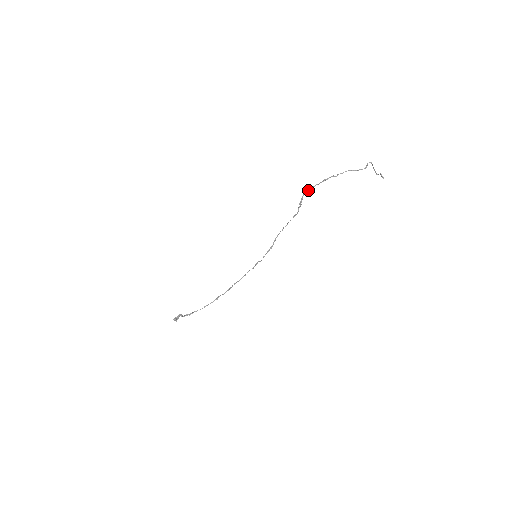
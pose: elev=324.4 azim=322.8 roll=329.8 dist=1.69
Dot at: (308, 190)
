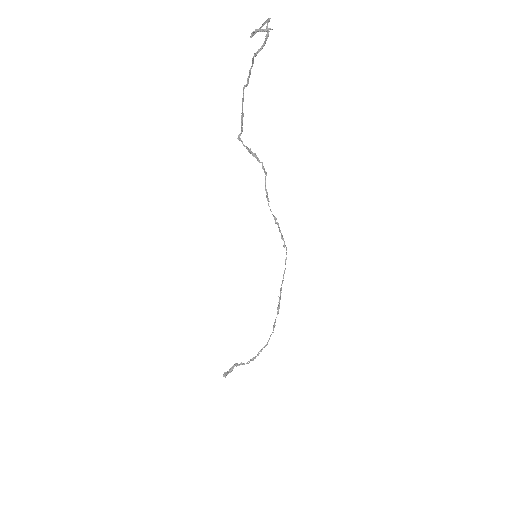
Dot at: occluded
